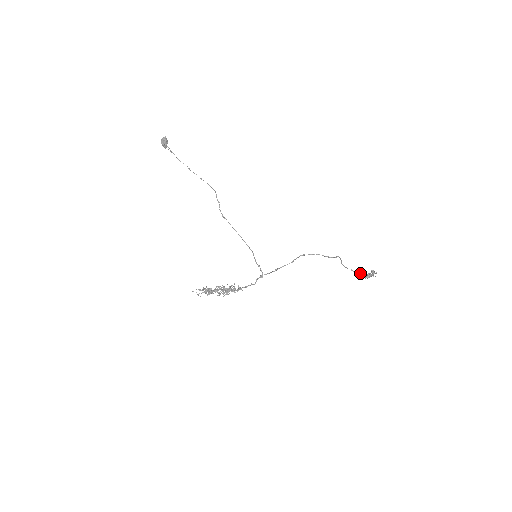
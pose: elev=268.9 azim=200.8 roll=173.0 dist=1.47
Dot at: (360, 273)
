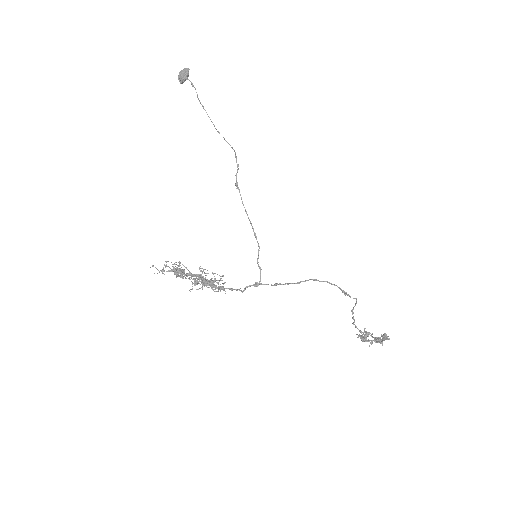
Dot at: (368, 333)
